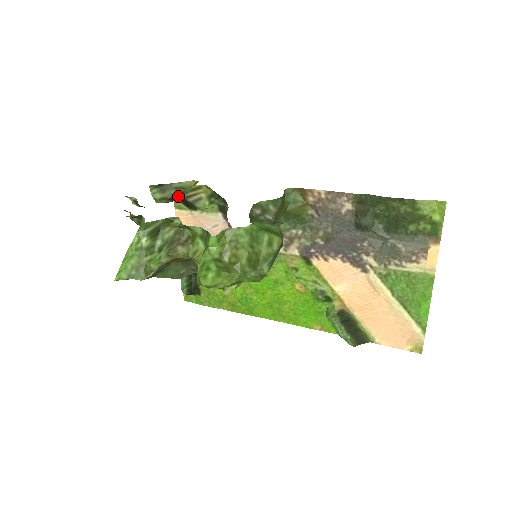
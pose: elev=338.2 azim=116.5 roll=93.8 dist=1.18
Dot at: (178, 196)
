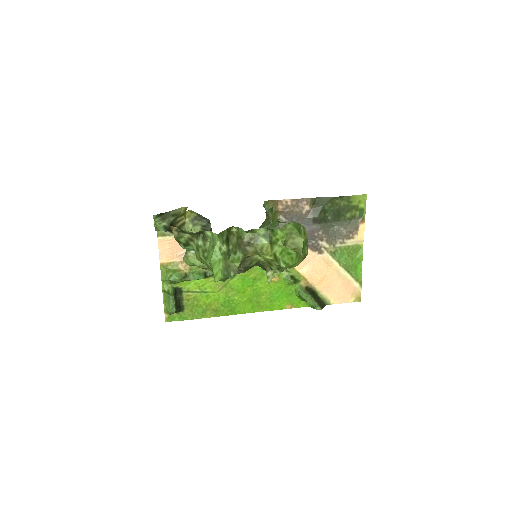
Dot at: (172, 222)
